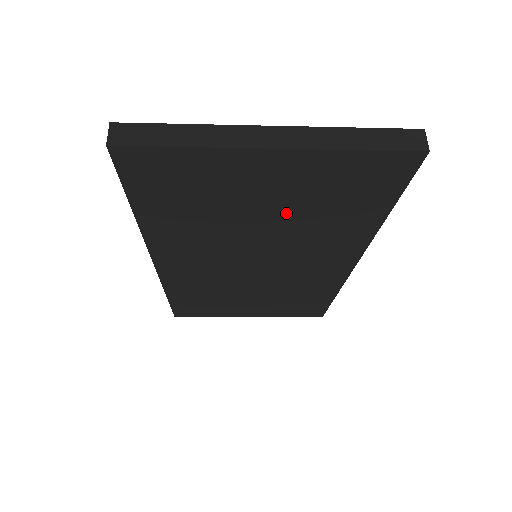
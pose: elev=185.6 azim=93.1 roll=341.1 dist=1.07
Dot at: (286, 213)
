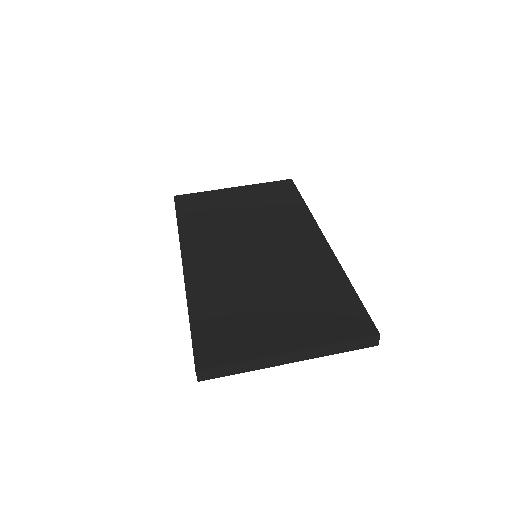
Dot at: occluded
